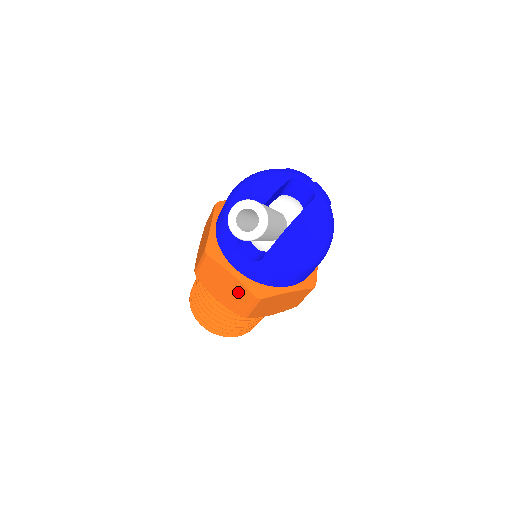
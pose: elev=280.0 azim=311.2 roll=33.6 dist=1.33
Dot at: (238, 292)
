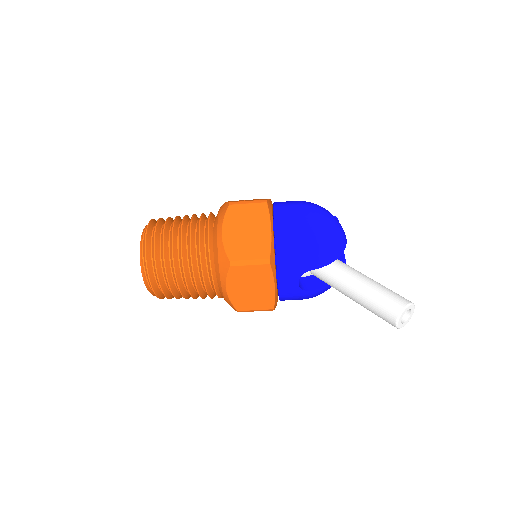
Dot at: (261, 298)
